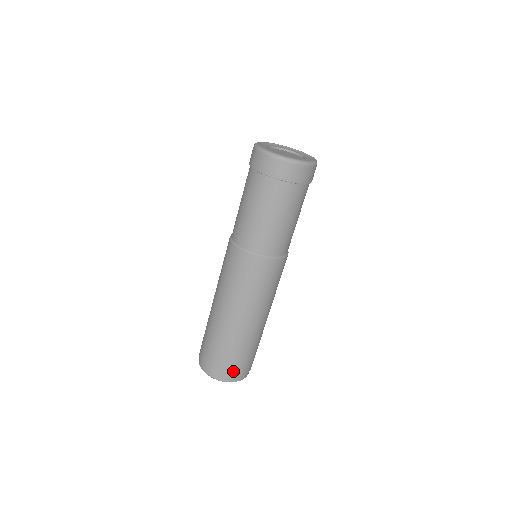
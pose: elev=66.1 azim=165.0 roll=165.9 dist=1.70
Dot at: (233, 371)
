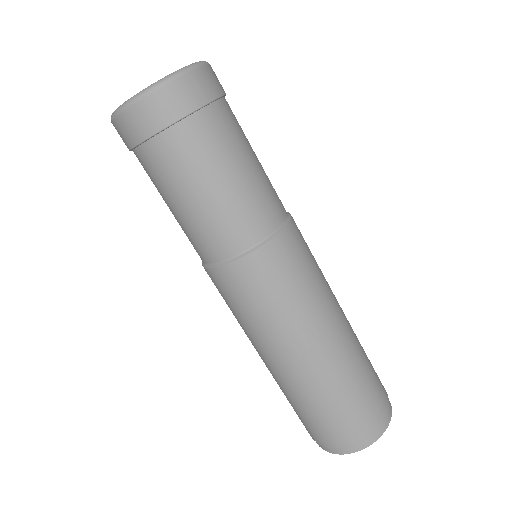
Dot at: (384, 394)
